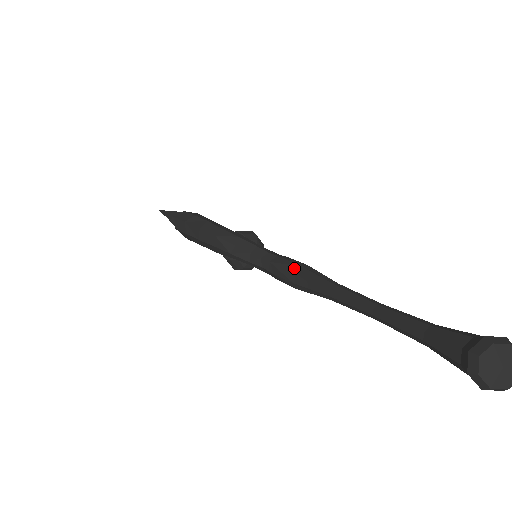
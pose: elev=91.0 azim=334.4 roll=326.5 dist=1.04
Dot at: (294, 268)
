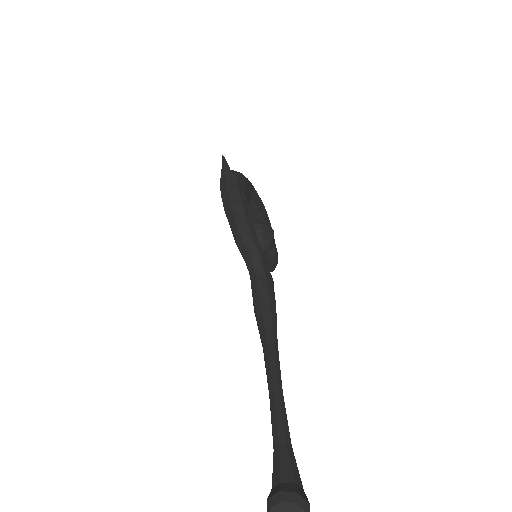
Dot at: (265, 299)
